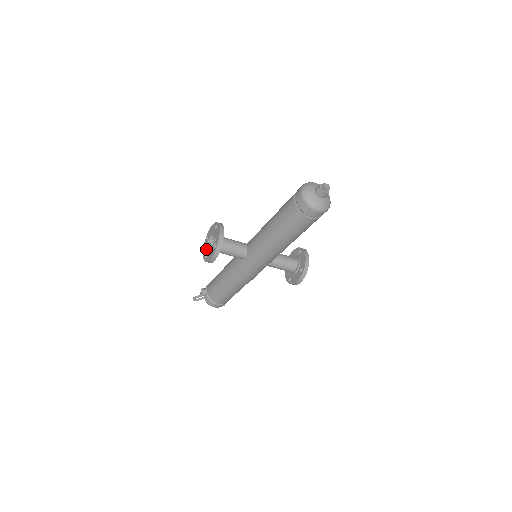
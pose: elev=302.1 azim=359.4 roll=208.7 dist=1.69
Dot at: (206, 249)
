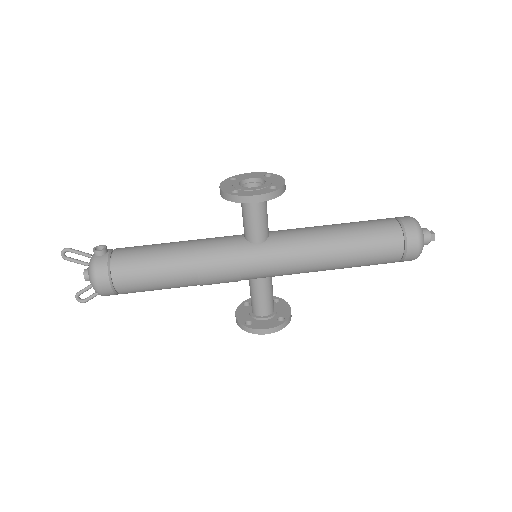
Dot at: (236, 185)
